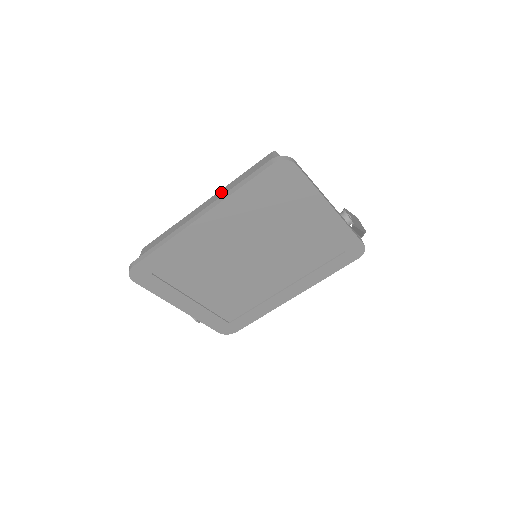
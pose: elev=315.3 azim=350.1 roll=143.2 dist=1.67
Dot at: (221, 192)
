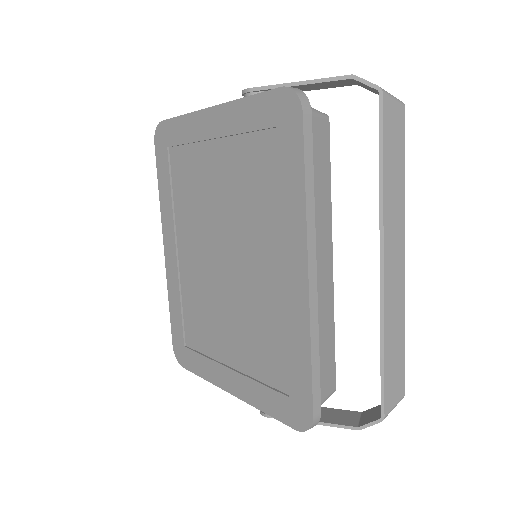
Dot at: occluded
